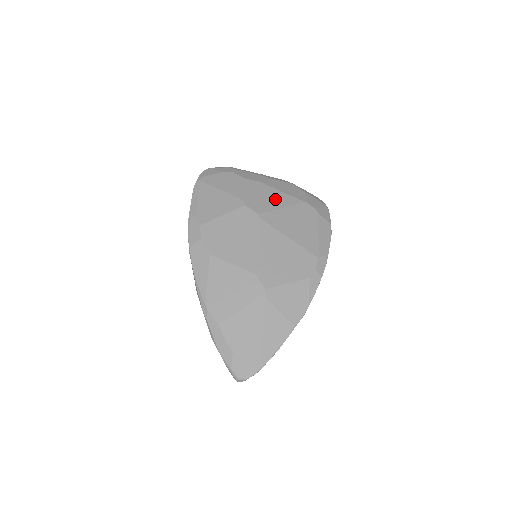
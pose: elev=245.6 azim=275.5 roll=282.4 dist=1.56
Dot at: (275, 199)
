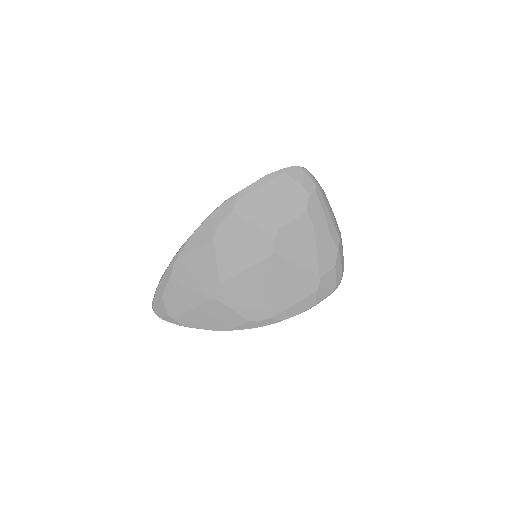
Dot at: (302, 252)
